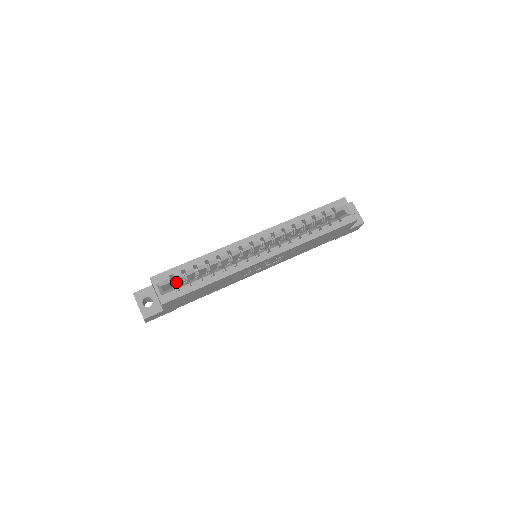
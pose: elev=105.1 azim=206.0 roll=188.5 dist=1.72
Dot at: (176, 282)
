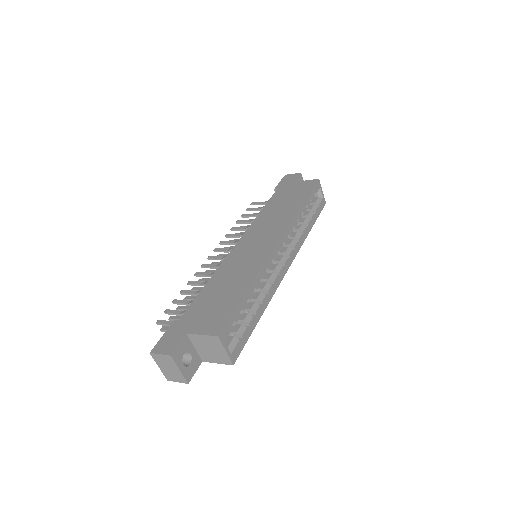
Dot at: occluded
